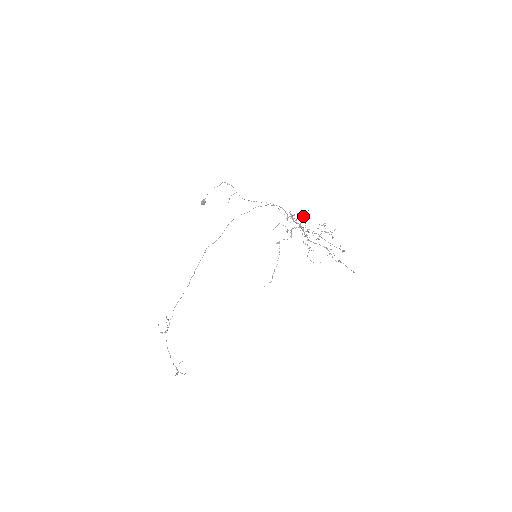
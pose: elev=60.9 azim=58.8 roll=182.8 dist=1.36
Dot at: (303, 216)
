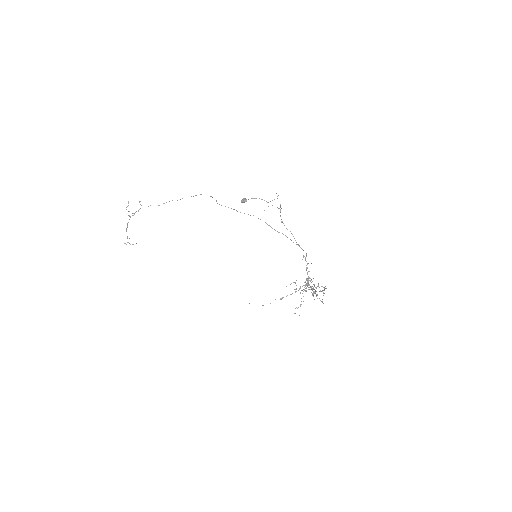
Dot at: occluded
